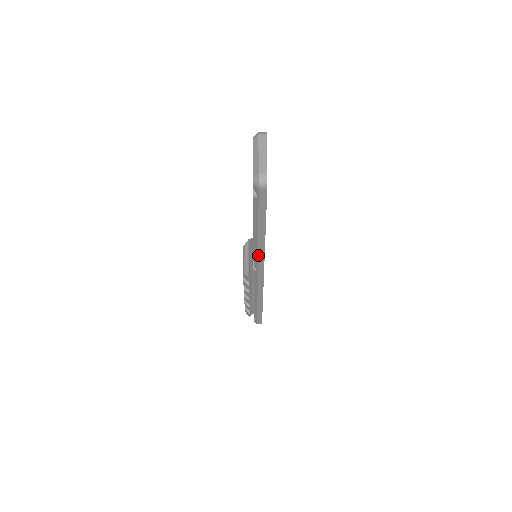
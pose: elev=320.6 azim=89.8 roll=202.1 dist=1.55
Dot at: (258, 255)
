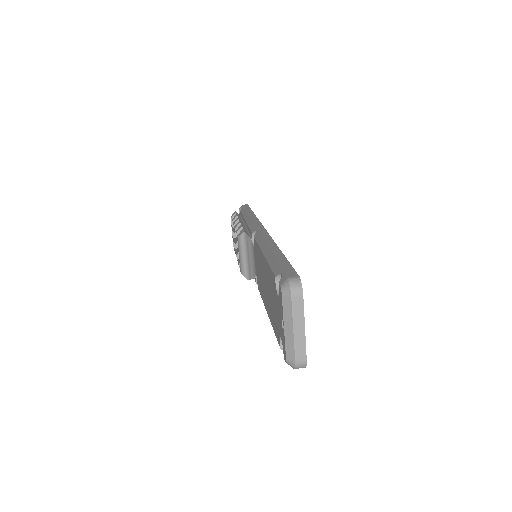
Dot at: occluded
